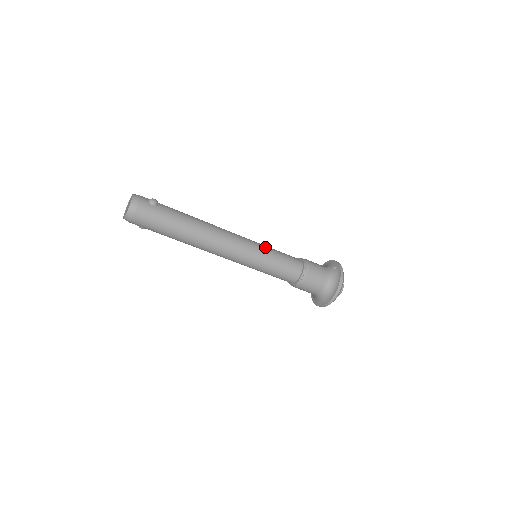
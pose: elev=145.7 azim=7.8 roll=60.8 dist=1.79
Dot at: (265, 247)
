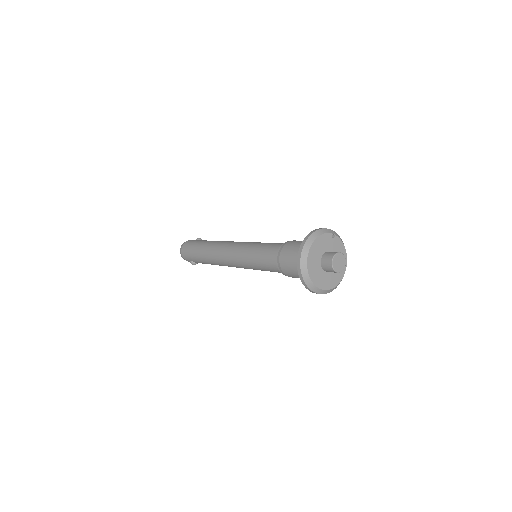
Dot at: occluded
